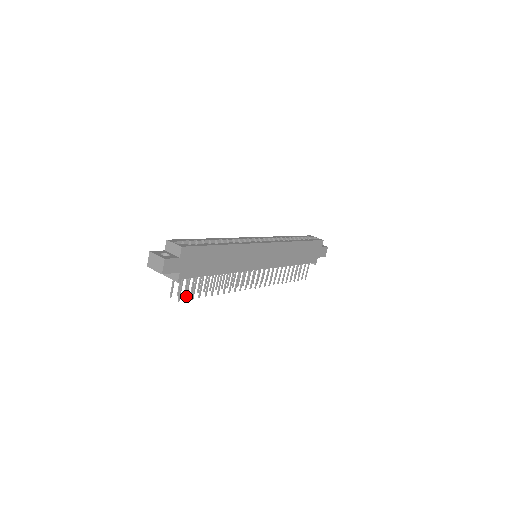
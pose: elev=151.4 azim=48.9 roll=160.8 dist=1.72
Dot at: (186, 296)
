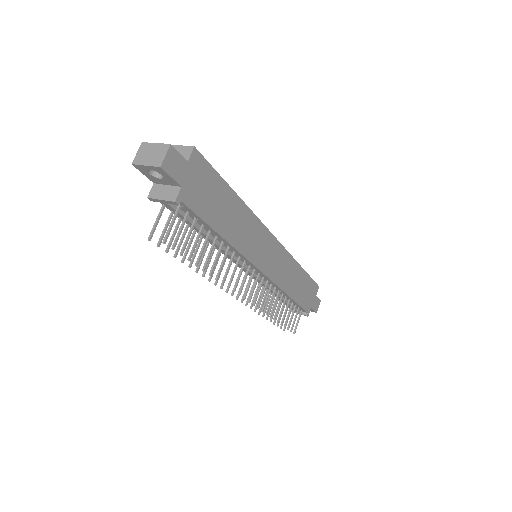
Dot at: (175, 242)
